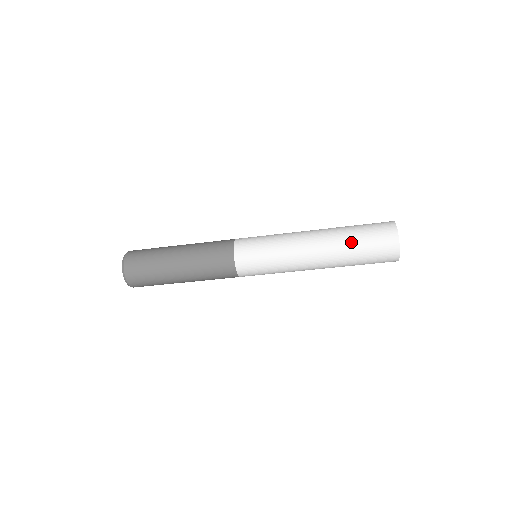
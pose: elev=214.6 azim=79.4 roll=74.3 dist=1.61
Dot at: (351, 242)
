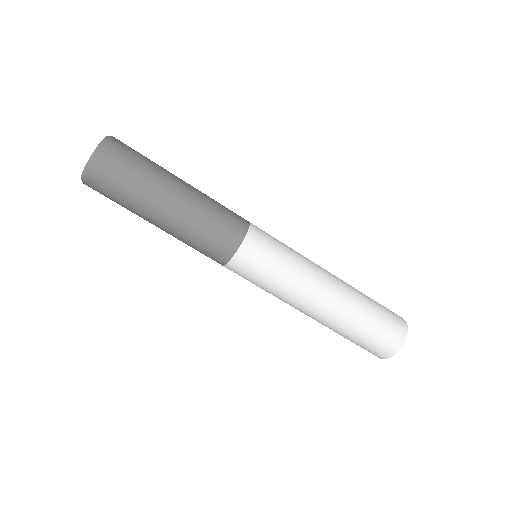
Dot at: (367, 301)
